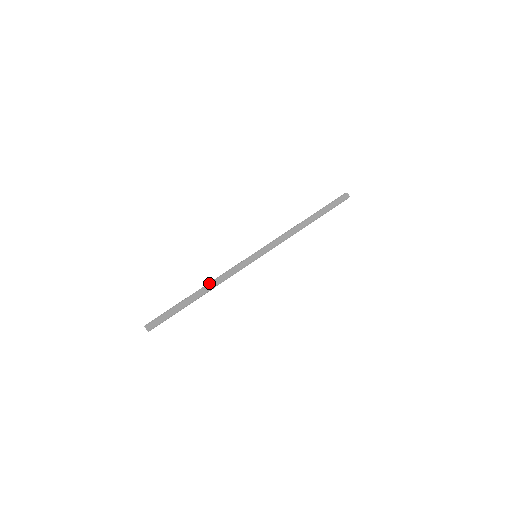
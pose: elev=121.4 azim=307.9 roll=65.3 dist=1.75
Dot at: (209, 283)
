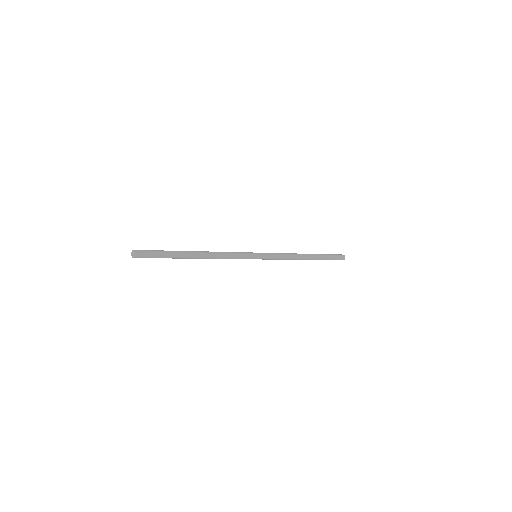
Dot at: occluded
